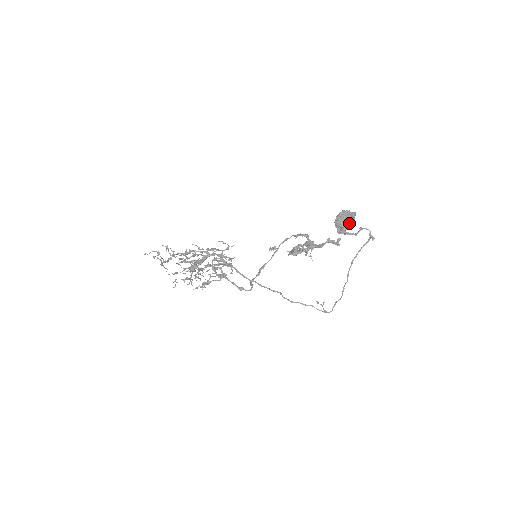
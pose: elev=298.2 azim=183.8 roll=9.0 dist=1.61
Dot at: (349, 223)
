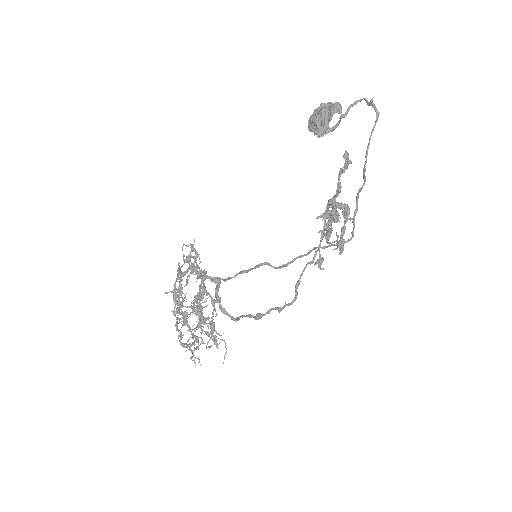
Dot at: (320, 110)
